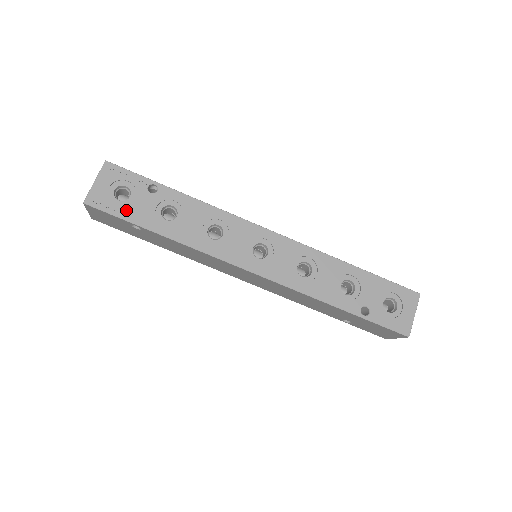
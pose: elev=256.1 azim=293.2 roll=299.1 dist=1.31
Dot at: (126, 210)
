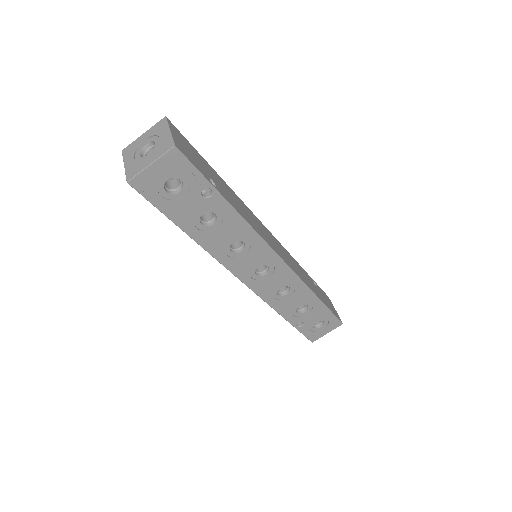
Dot at: (168, 204)
